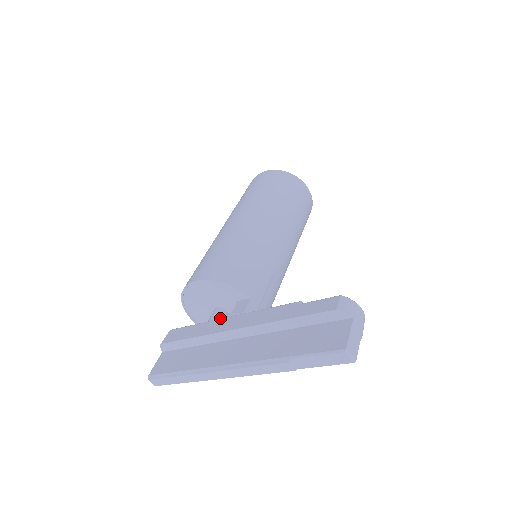
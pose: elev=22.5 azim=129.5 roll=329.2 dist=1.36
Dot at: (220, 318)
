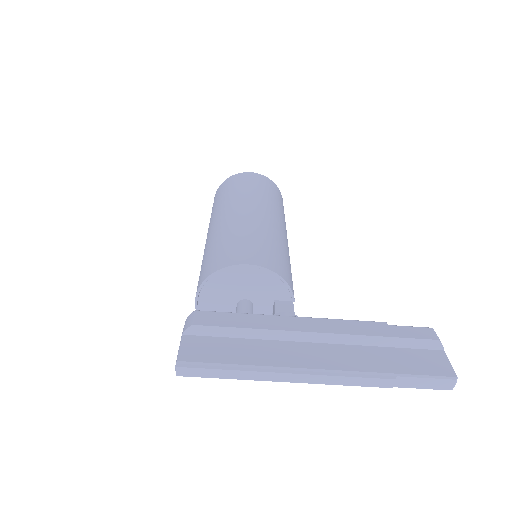
Dot at: occluded
